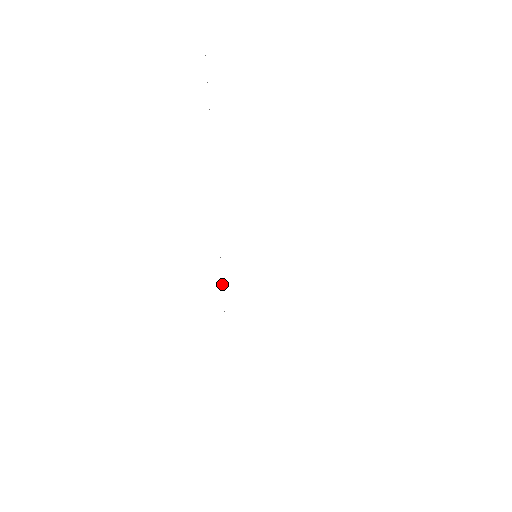
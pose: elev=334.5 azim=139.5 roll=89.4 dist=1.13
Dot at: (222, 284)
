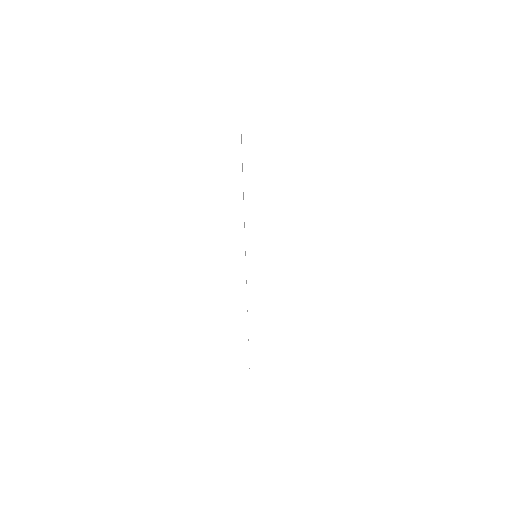
Dot at: occluded
